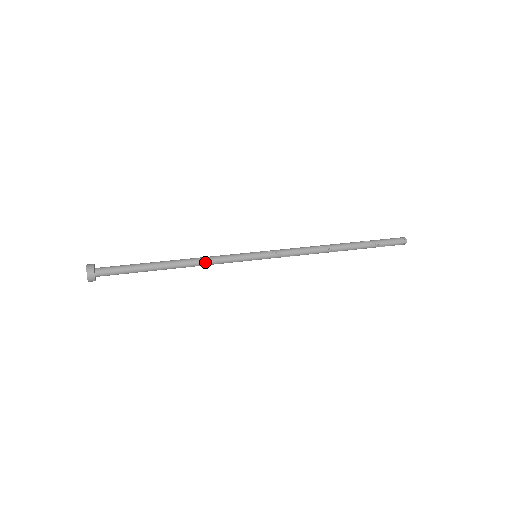
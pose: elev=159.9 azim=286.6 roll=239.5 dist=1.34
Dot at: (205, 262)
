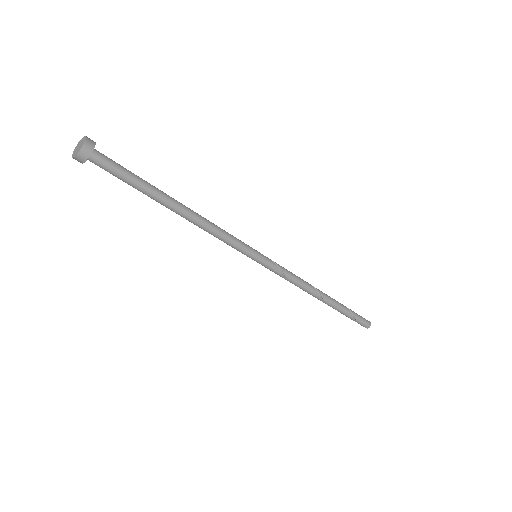
Dot at: (212, 225)
